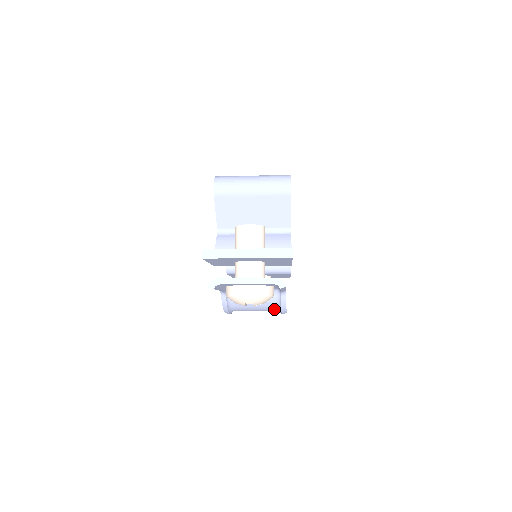
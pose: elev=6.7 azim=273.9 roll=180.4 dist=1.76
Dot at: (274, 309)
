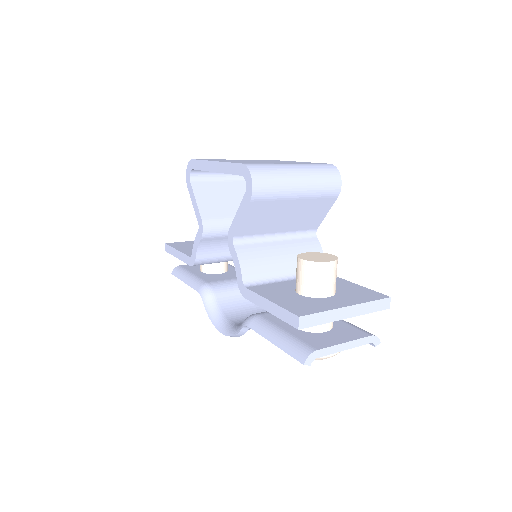
Dot at: occluded
